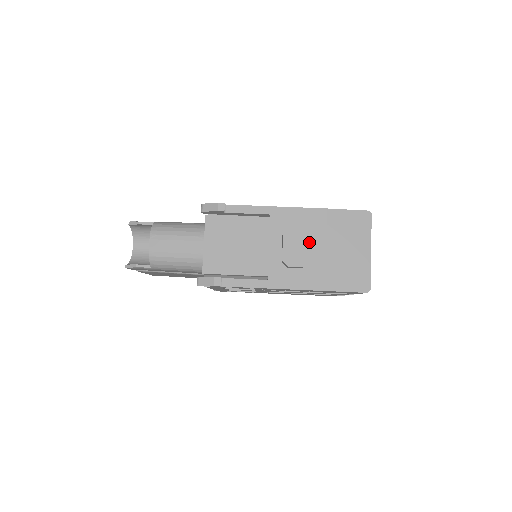
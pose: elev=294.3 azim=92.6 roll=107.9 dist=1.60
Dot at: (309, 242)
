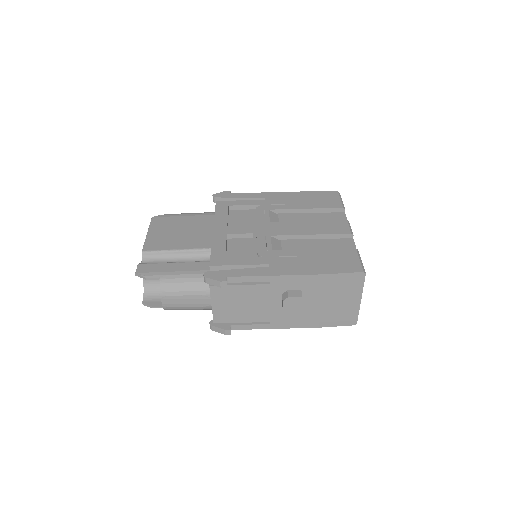
Dot at: (306, 299)
